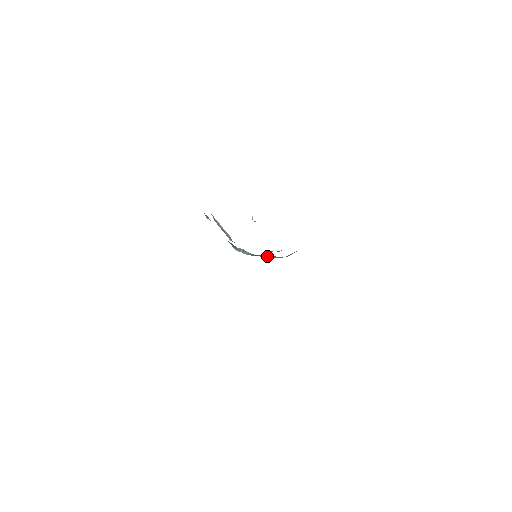
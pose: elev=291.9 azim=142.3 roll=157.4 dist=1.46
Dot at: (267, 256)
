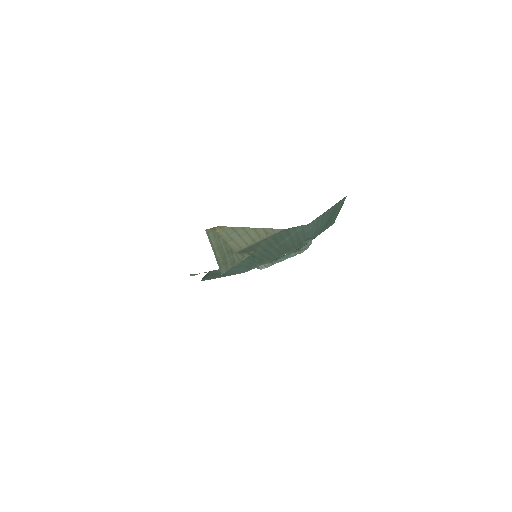
Dot at: (284, 258)
